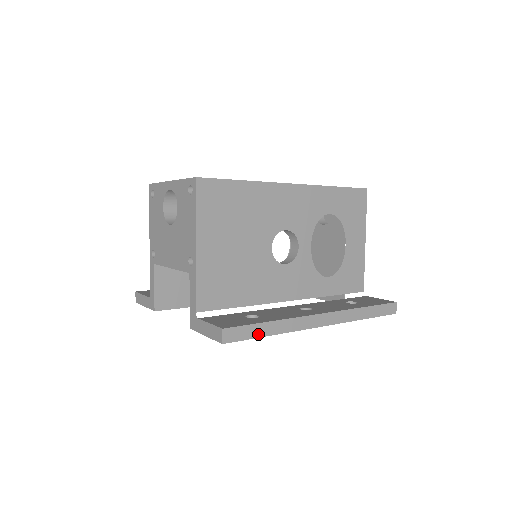
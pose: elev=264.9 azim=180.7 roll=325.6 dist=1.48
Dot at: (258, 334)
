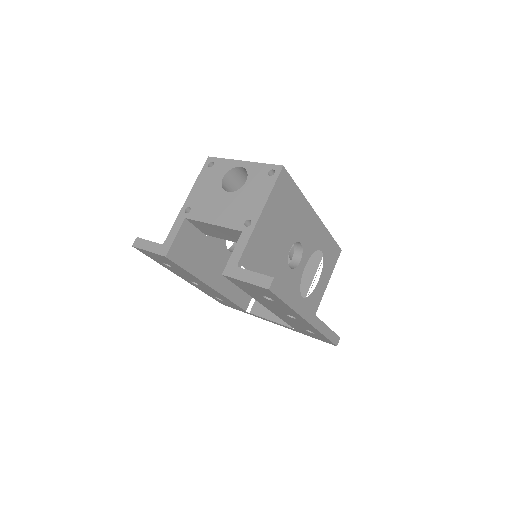
Dot at: (284, 299)
